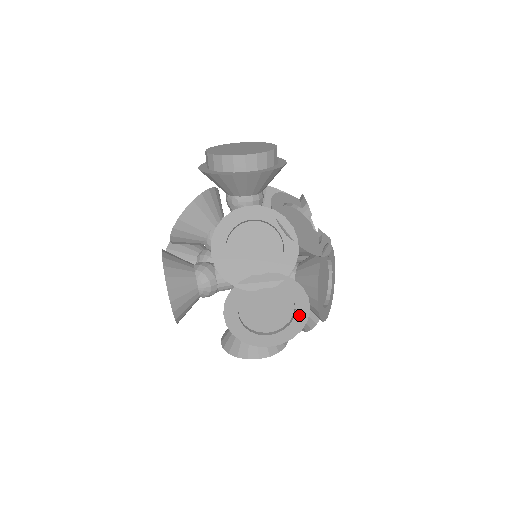
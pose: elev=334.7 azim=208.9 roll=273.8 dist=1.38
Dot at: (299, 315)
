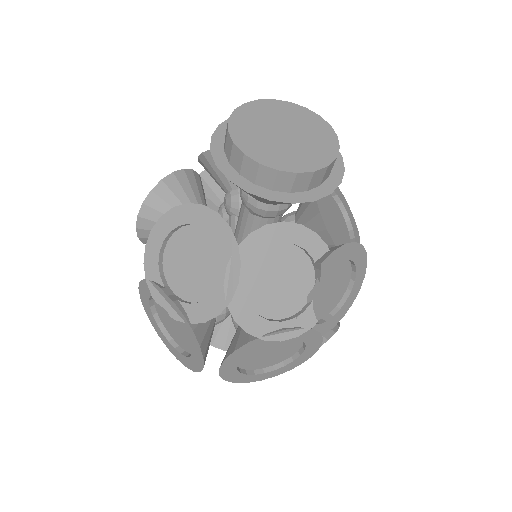
Dot at: (194, 360)
